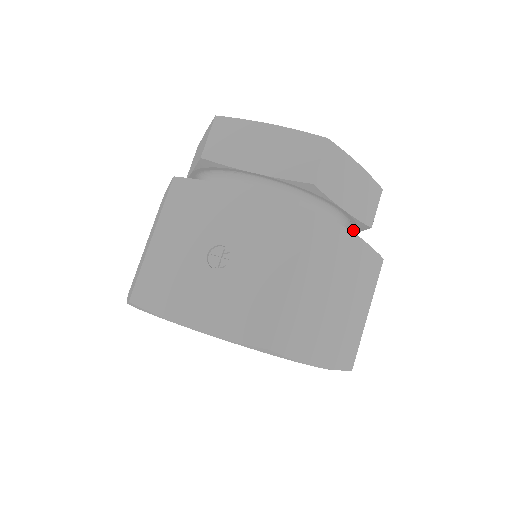
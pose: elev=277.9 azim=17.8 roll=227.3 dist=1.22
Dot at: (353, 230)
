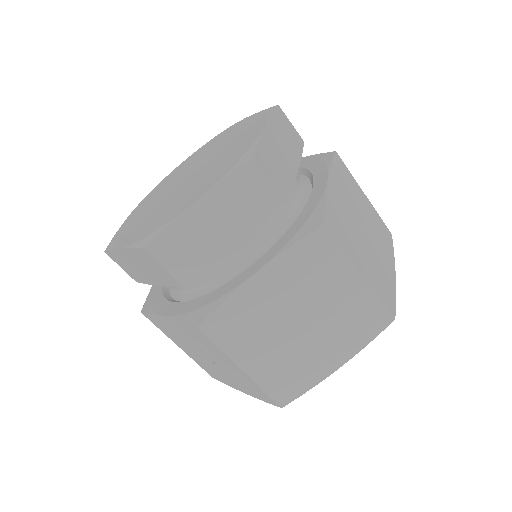
Dot at: occluded
